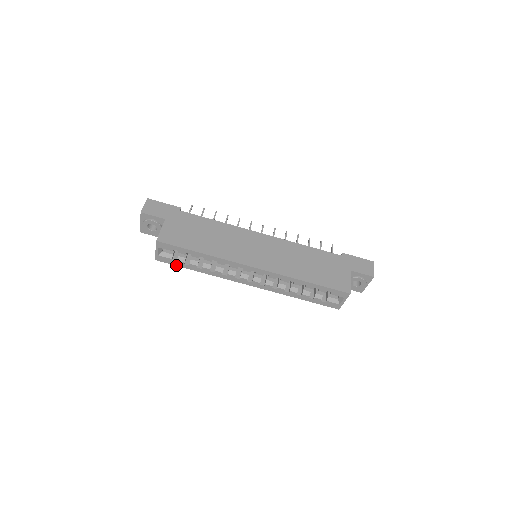
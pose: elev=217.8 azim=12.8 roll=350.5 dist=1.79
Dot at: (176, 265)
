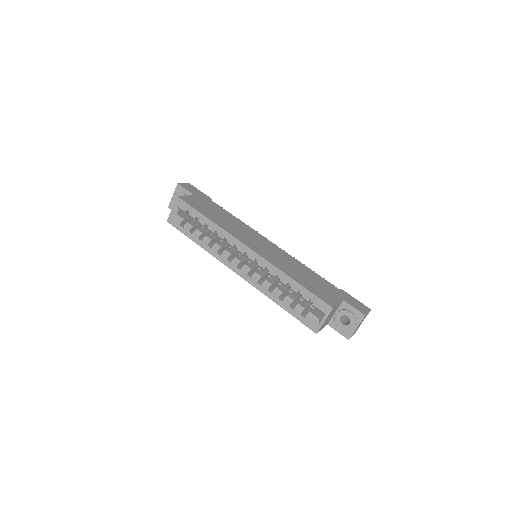
Dot at: (182, 232)
